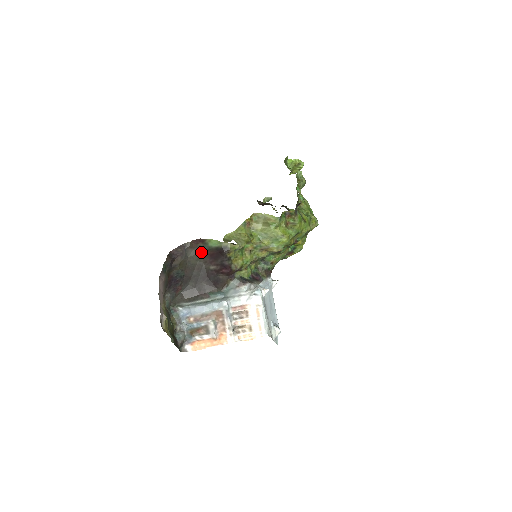
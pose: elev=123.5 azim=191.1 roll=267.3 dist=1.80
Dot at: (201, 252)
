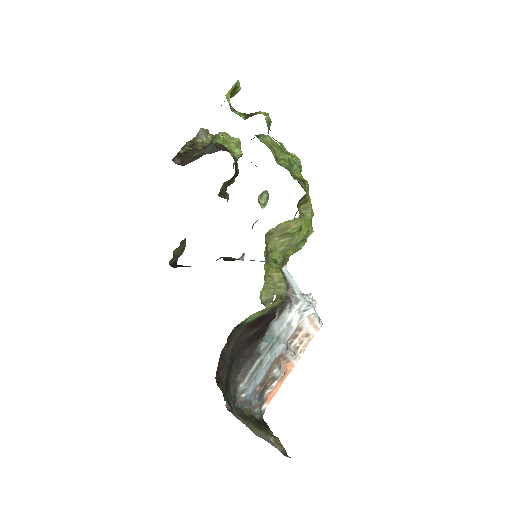
Dot at: (238, 335)
